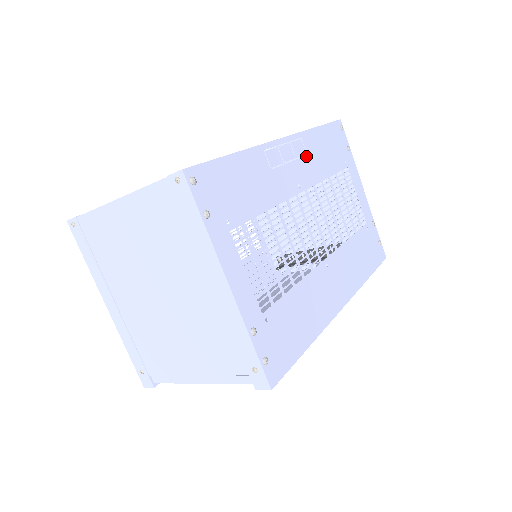
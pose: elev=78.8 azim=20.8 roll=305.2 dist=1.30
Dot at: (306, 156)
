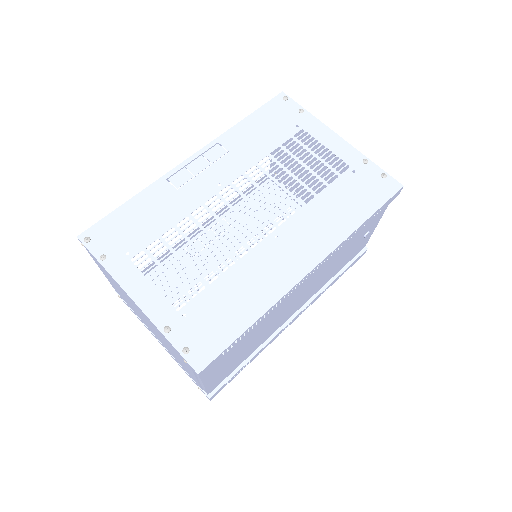
Dot at: (228, 154)
